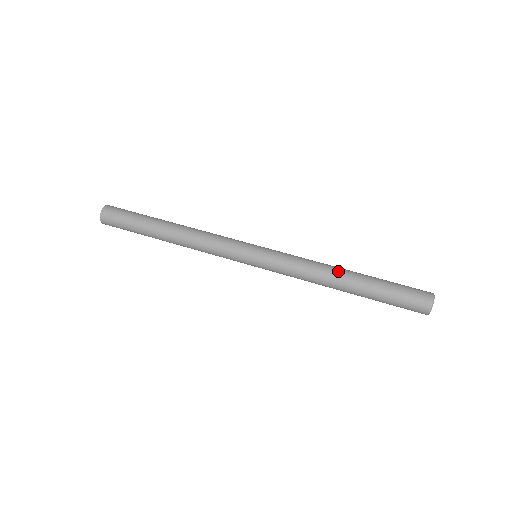
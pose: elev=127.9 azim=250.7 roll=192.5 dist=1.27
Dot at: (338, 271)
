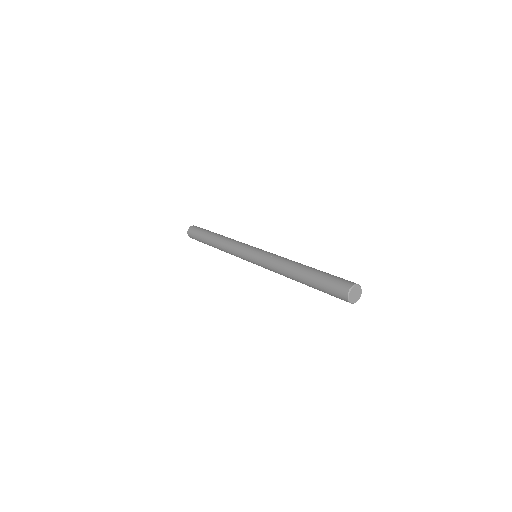
Dot at: (293, 266)
